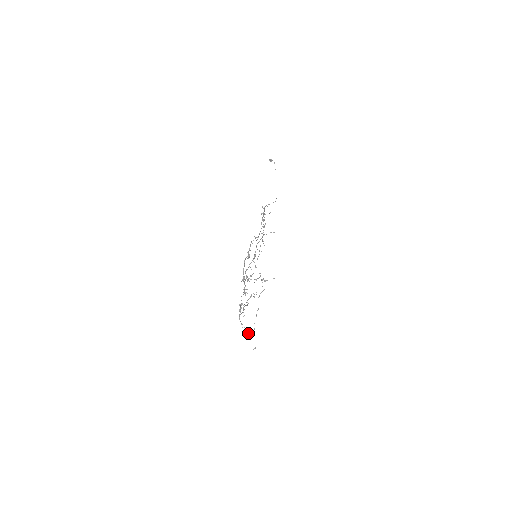
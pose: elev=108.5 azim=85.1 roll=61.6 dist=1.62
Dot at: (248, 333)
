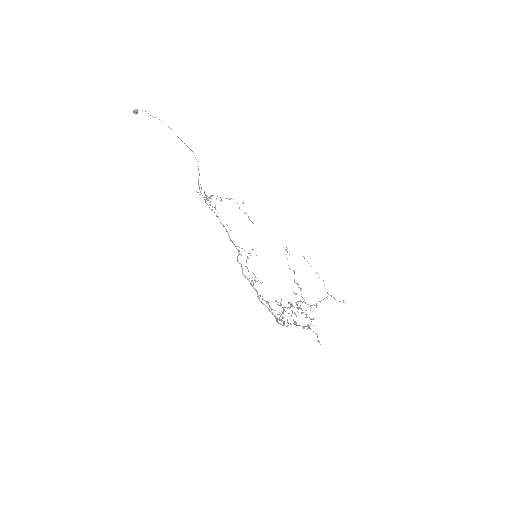
Dot at: (324, 298)
